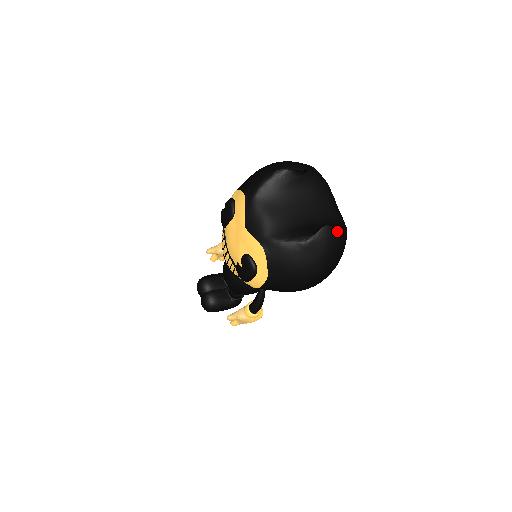
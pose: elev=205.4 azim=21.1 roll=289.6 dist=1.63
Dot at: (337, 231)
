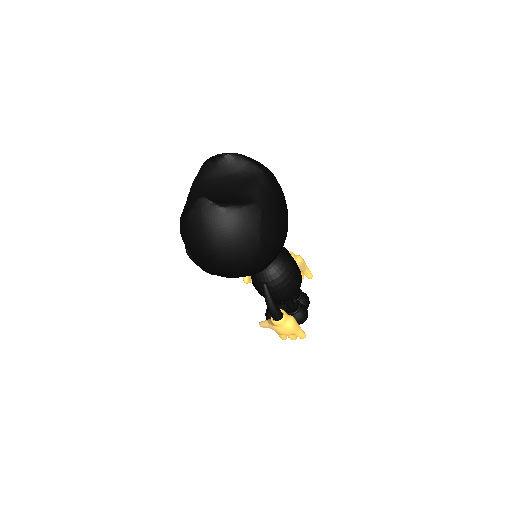
Dot at: (214, 202)
